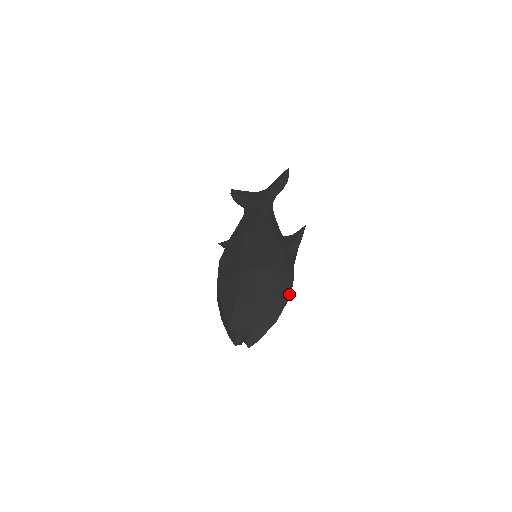
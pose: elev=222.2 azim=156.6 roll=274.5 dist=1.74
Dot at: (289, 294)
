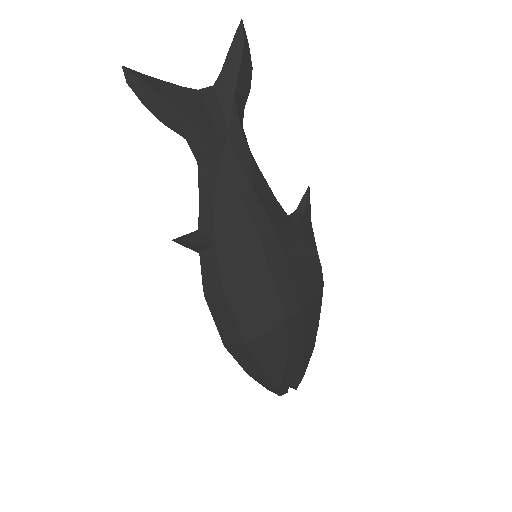
Dot at: occluded
